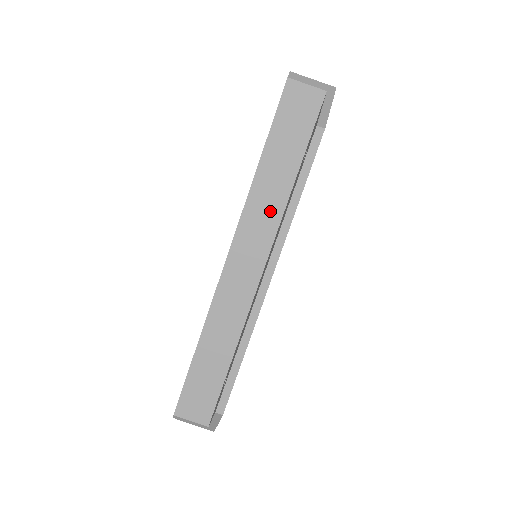
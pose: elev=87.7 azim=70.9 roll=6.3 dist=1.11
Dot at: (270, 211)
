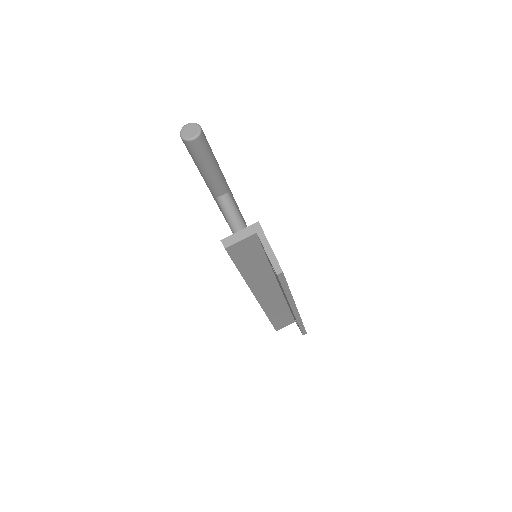
Dot at: (266, 279)
